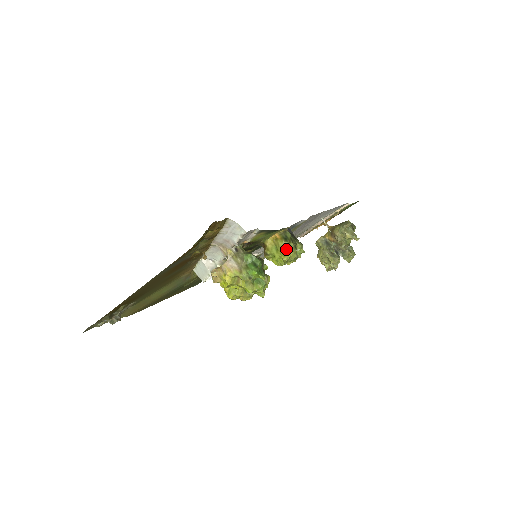
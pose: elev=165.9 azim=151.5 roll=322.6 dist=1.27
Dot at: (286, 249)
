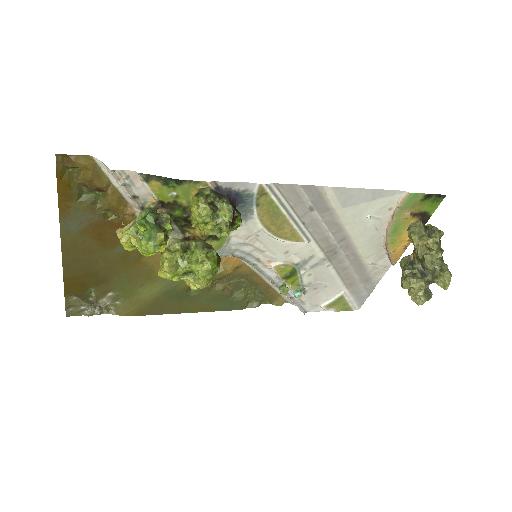
Dot at: (194, 205)
